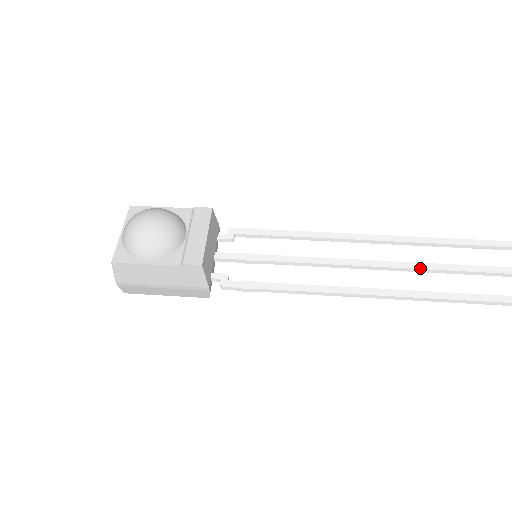
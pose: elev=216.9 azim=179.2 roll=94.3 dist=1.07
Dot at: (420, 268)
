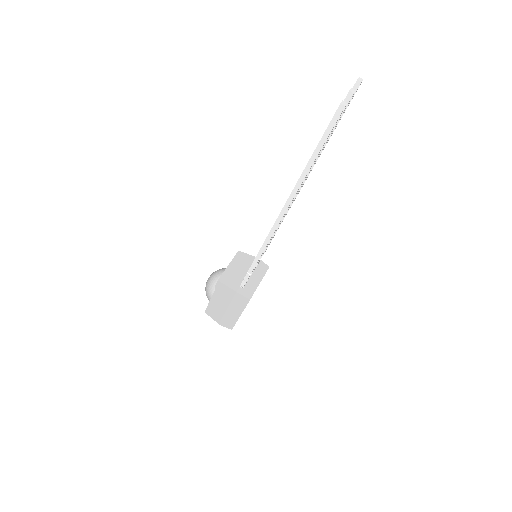
Dot at: occluded
